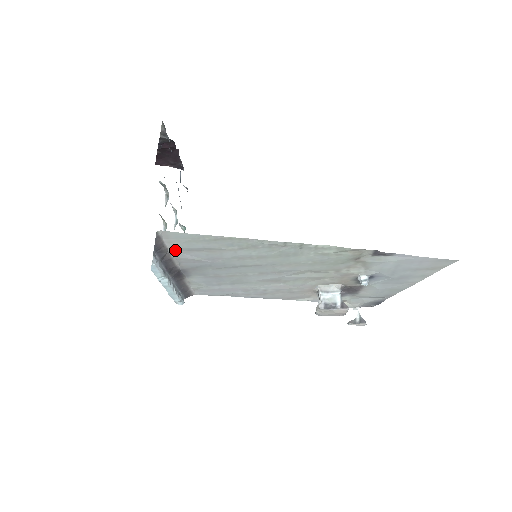
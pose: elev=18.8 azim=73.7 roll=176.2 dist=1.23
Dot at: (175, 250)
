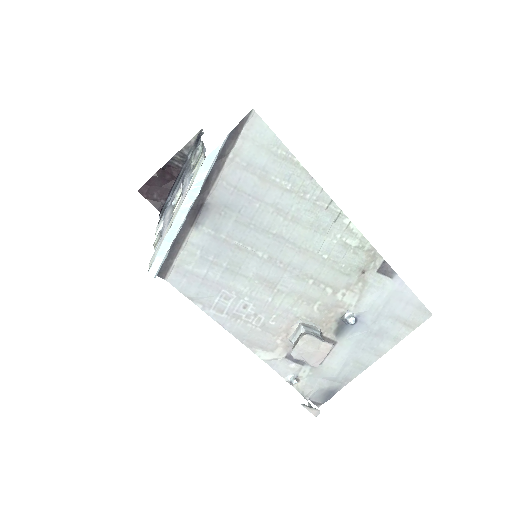
Dot at: (235, 158)
